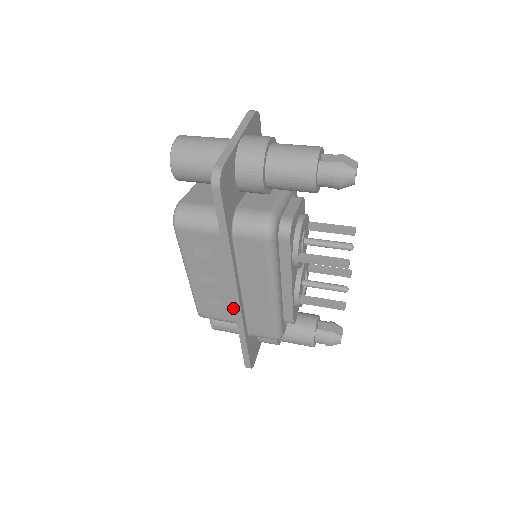
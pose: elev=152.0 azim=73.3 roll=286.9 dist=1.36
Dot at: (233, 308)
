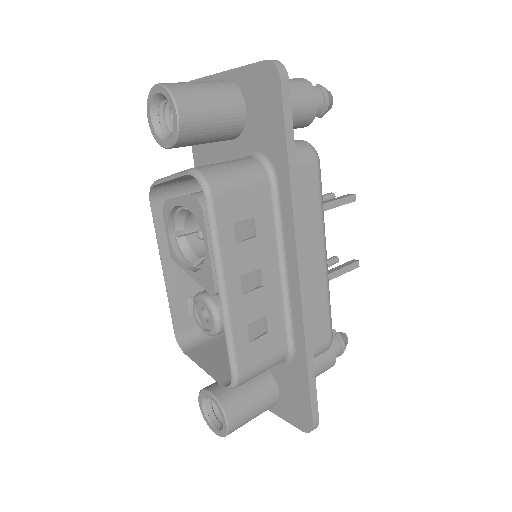
Dot at: (280, 324)
